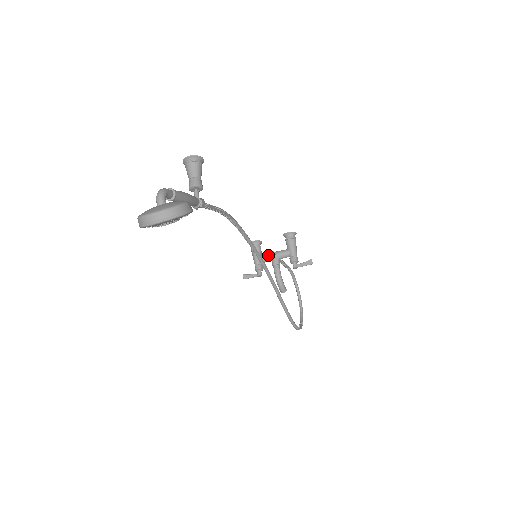
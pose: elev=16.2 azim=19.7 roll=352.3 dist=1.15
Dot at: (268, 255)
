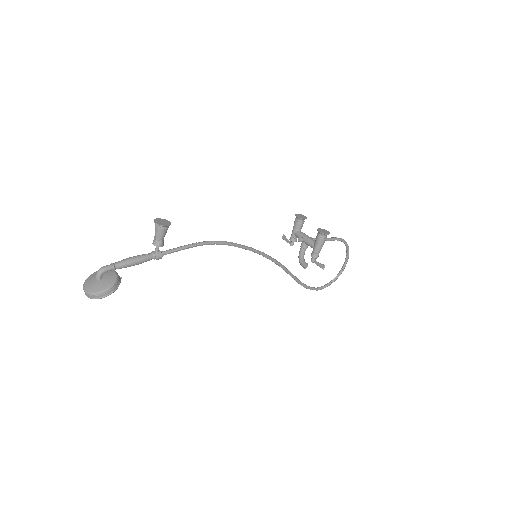
Dot at: (301, 236)
